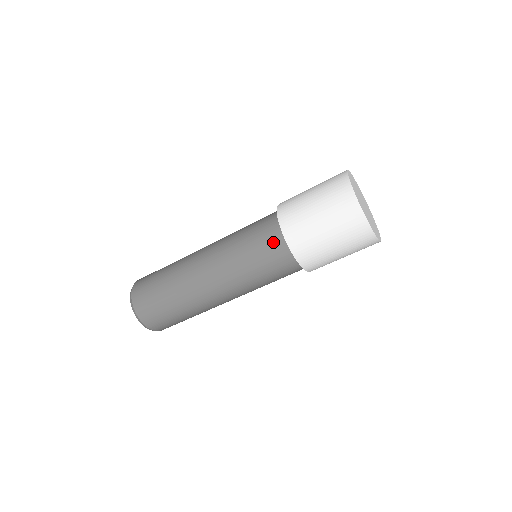
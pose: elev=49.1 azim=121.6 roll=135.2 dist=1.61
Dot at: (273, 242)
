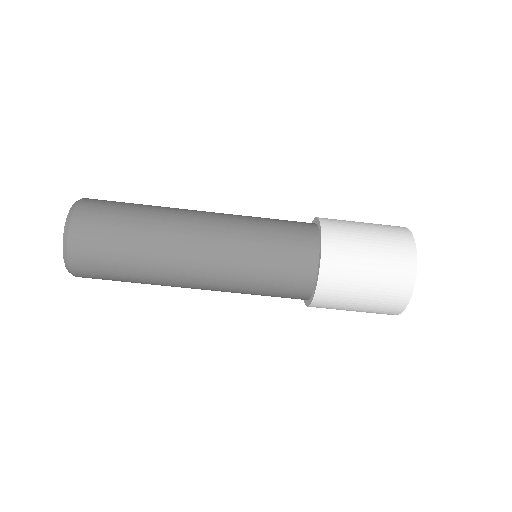
Dot at: (303, 245)
